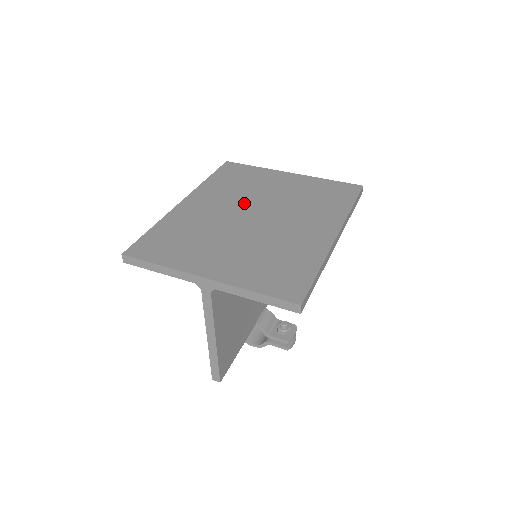
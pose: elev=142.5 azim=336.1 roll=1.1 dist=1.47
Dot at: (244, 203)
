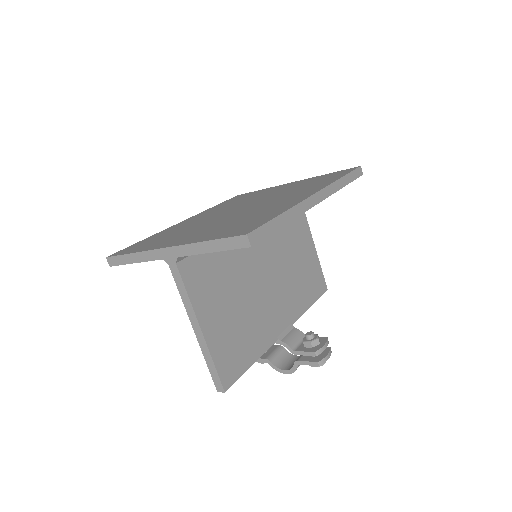
Dot at: (235, 206)
